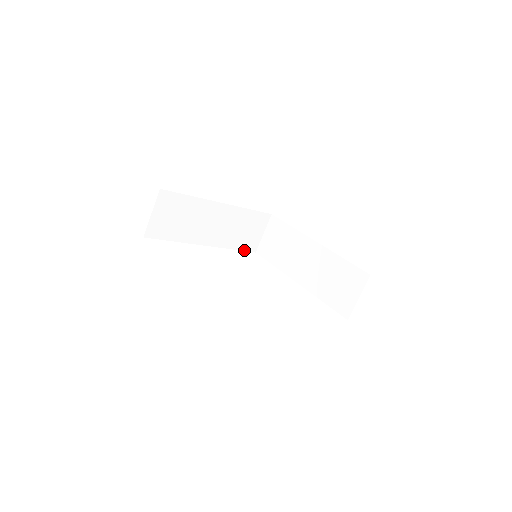
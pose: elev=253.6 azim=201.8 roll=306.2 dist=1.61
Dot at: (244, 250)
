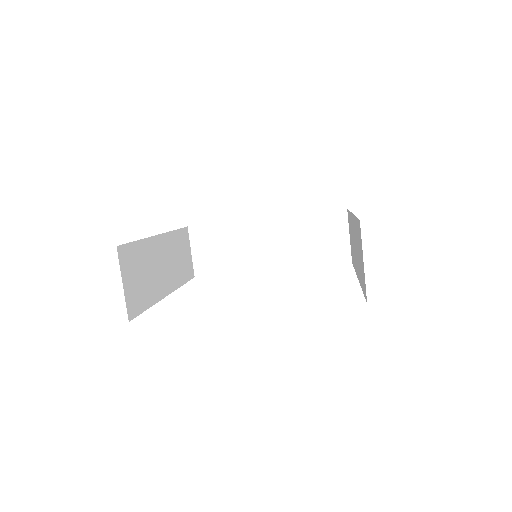
Dot at: (331, 264)
